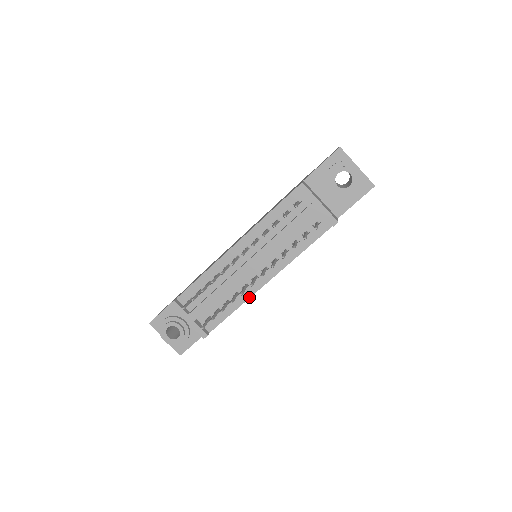
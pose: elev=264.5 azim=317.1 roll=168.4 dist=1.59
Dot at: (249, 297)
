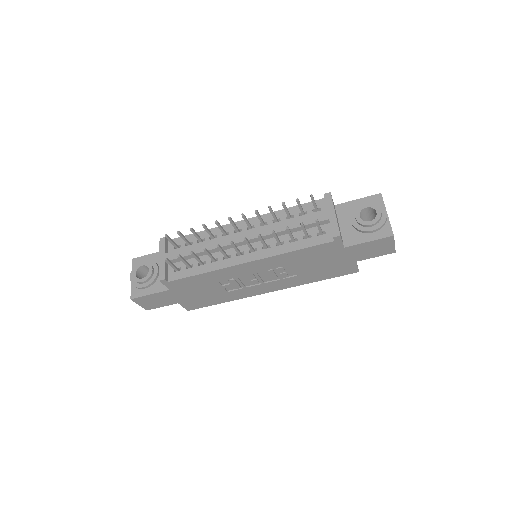
Dot at: (223, 267)
